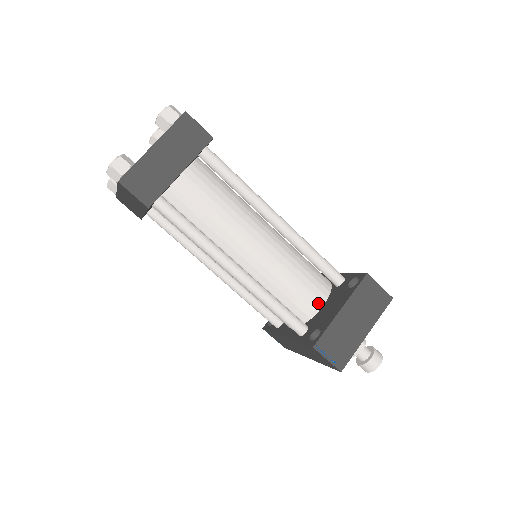
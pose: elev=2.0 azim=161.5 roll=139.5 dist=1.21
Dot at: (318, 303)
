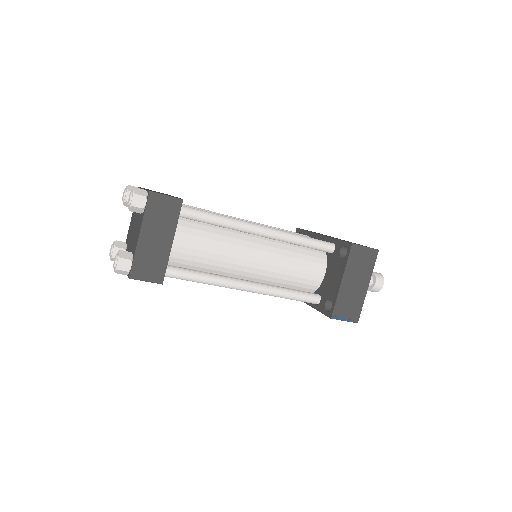
Dot at: (321, 274)
